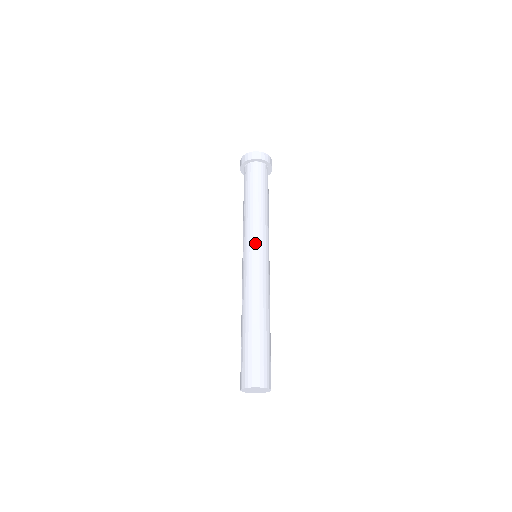
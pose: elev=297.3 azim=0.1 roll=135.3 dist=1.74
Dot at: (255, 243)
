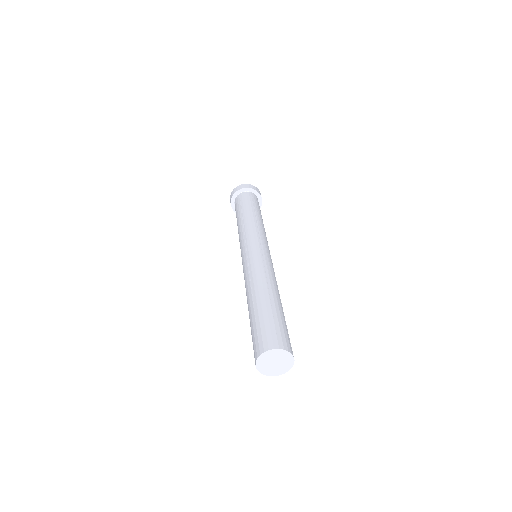
Dot at: (261, 240)
